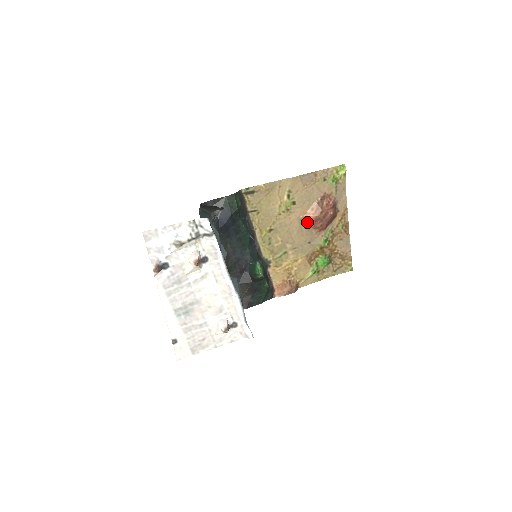
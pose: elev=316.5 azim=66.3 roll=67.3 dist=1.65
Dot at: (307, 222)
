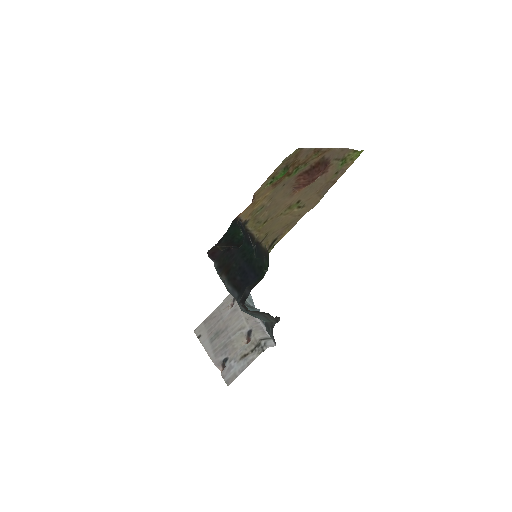
Dot at: (295, 189)
